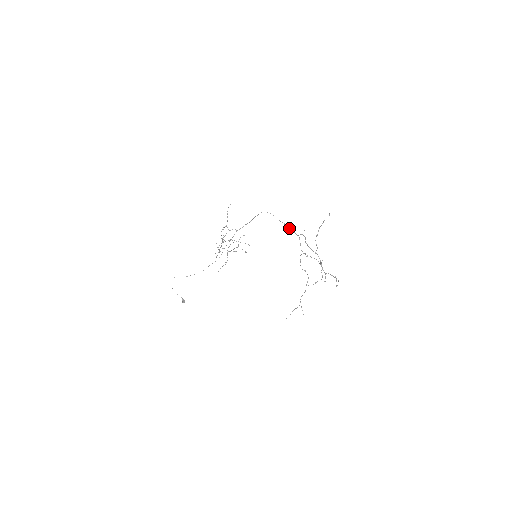
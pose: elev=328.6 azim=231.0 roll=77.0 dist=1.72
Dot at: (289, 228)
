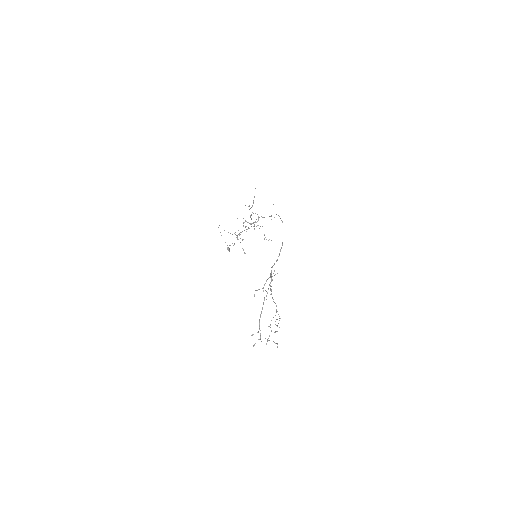
Dot at: (280, 251)
